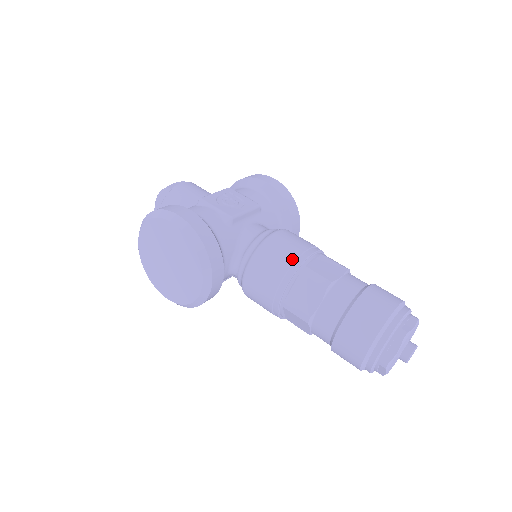
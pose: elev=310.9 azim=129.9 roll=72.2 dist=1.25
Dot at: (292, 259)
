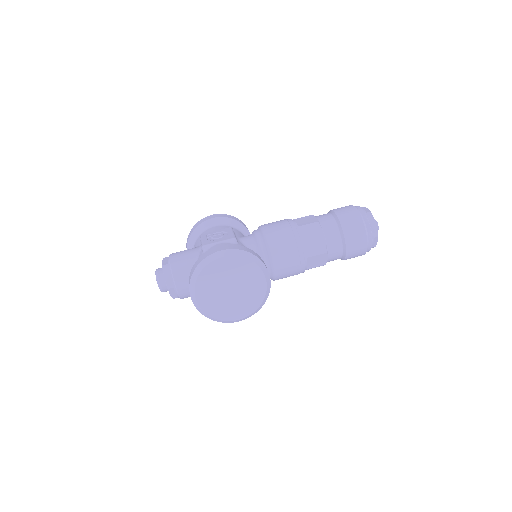
Dot at: (289, 229)
